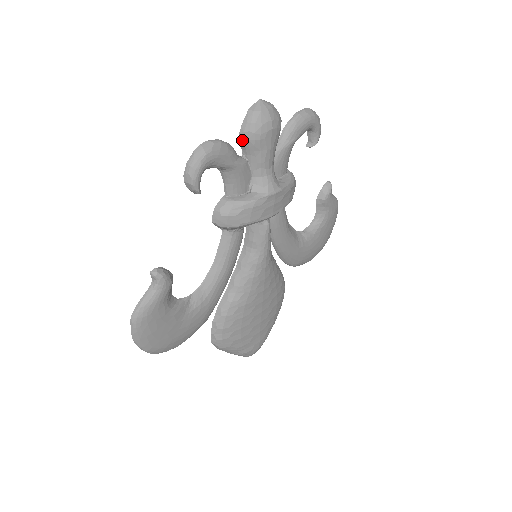
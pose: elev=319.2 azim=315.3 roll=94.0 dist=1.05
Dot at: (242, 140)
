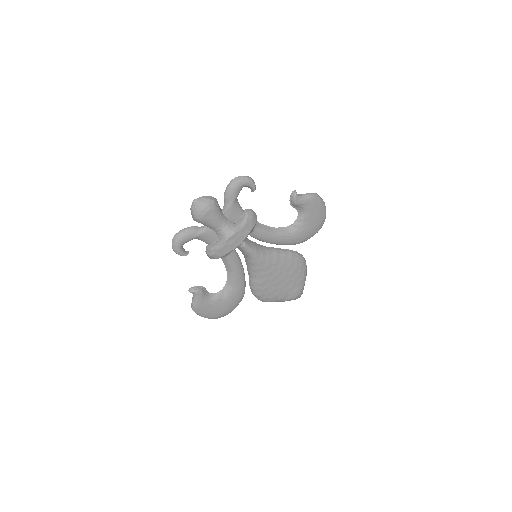
Dot at: occluded
